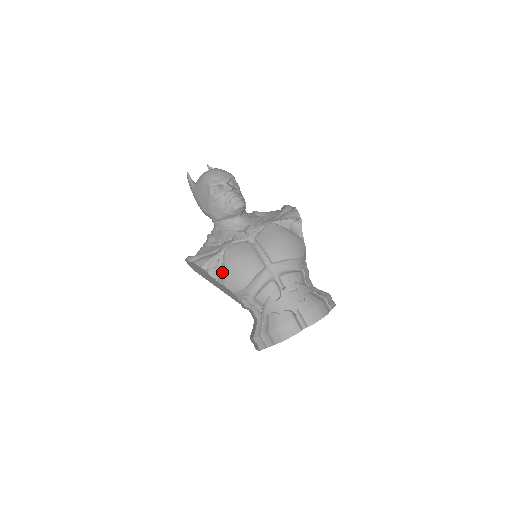
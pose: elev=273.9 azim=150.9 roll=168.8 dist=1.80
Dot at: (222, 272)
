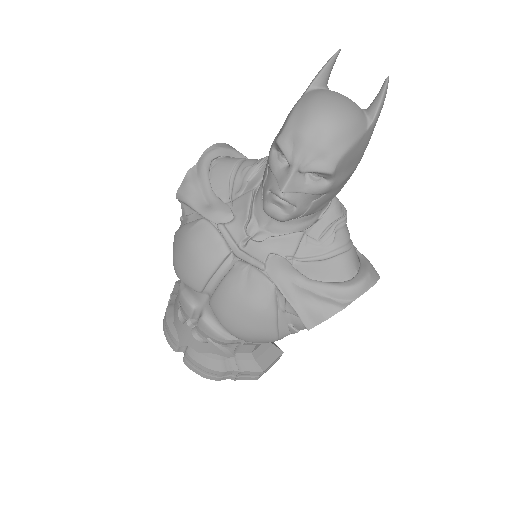
Dot at: occluded
